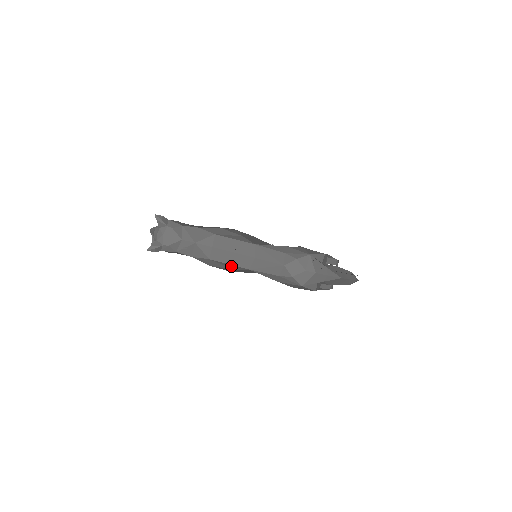
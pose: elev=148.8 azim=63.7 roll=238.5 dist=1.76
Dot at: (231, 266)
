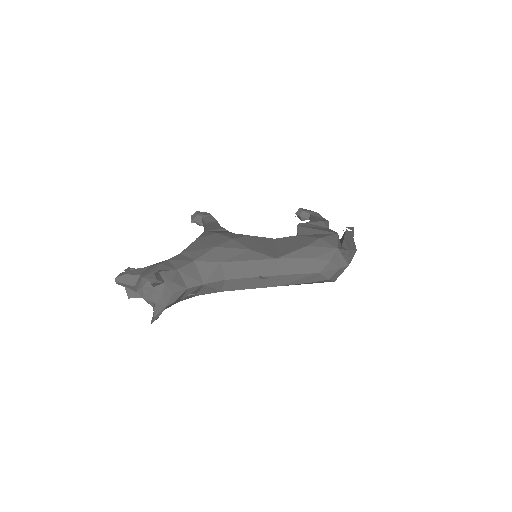
Dot at: (249, 288)
